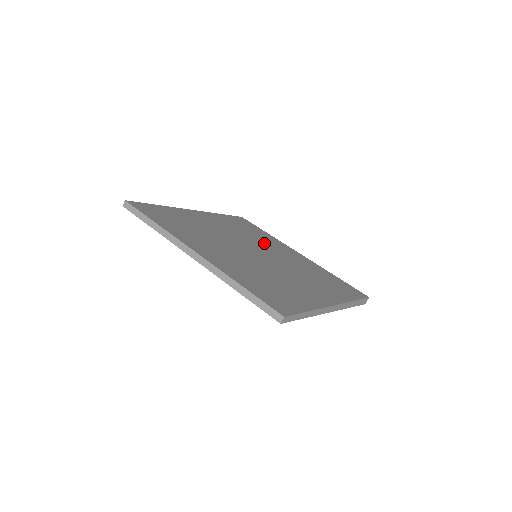
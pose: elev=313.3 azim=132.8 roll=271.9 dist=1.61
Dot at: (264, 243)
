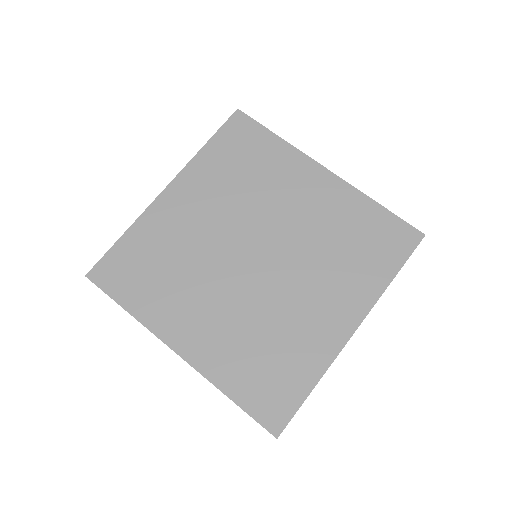
Dot at: (268, 197)
